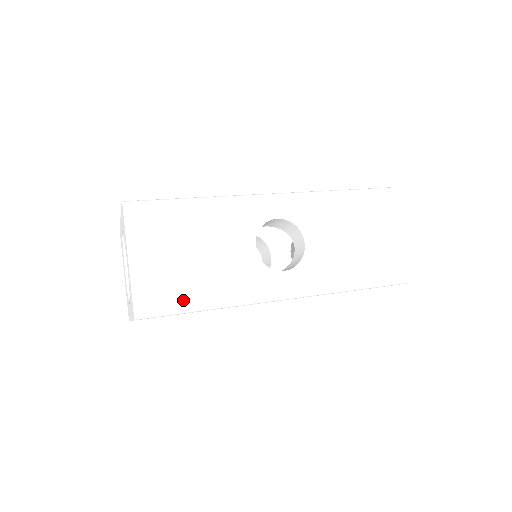
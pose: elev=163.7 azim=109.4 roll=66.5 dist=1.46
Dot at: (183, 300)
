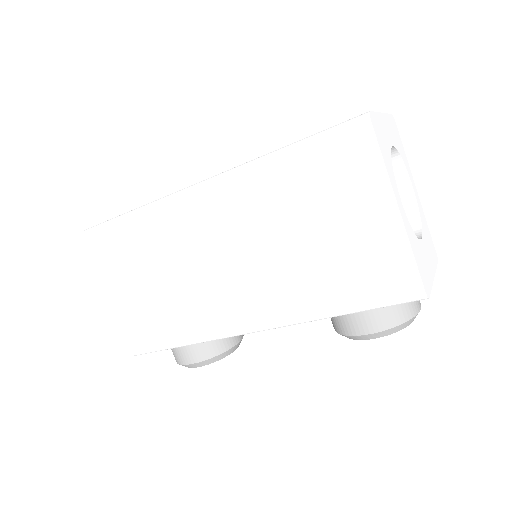
Dot at: occluded
